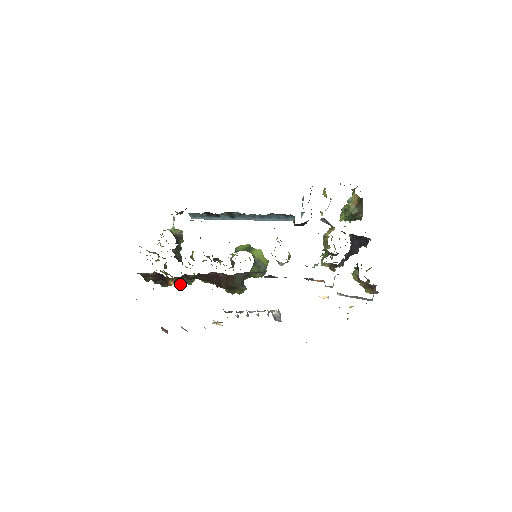
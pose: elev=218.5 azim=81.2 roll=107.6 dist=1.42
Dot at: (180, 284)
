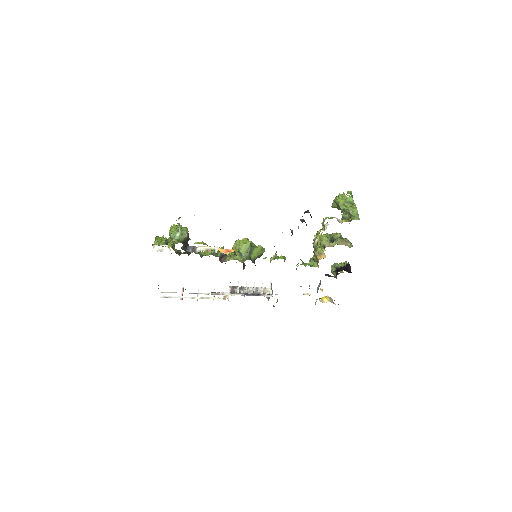
Dot at: occluded
